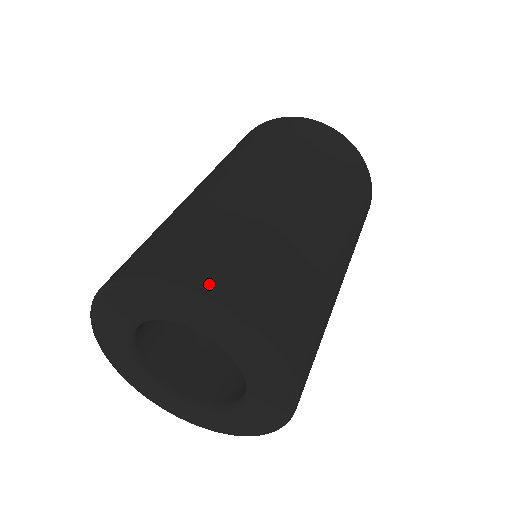
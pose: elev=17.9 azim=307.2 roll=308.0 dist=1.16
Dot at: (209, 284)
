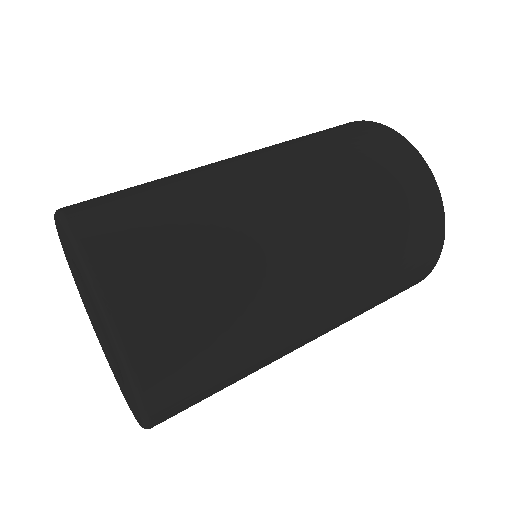
Dot at: (123, 306)
